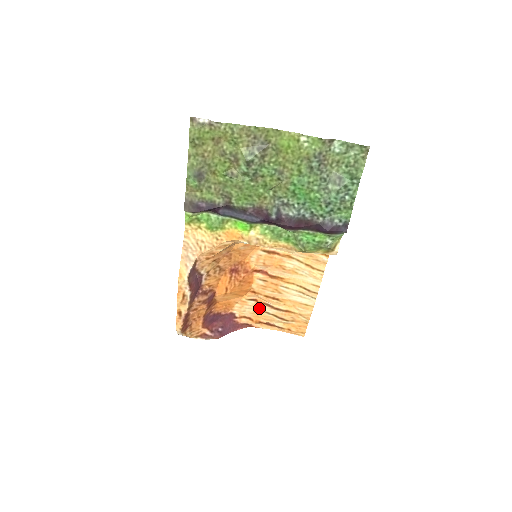
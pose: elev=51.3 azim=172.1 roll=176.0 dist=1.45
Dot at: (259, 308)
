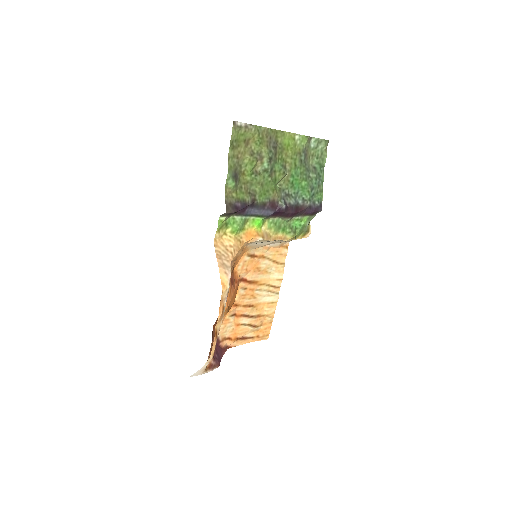
Dot at: (238, 322)
